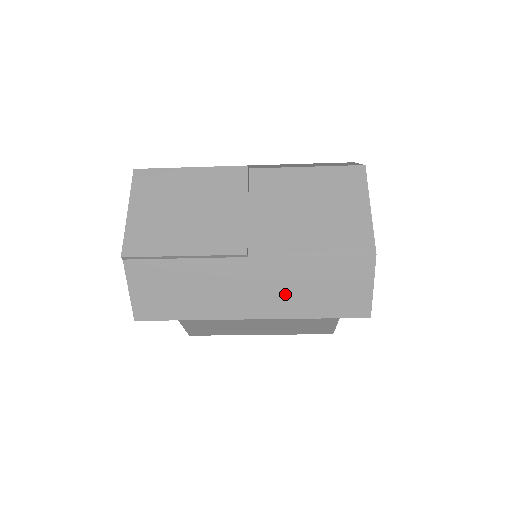
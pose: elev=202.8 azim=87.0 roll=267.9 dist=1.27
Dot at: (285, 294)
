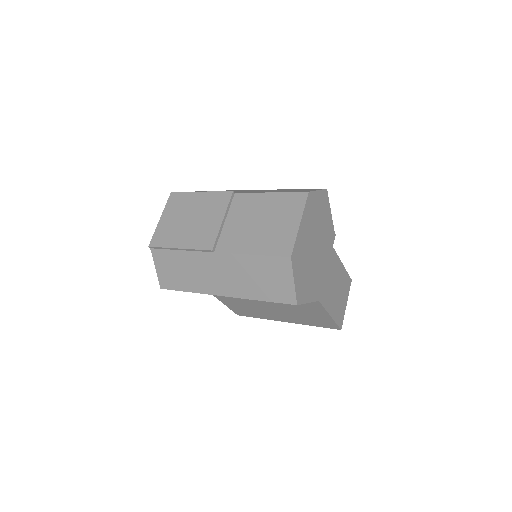
Dot at: (240, 280)
